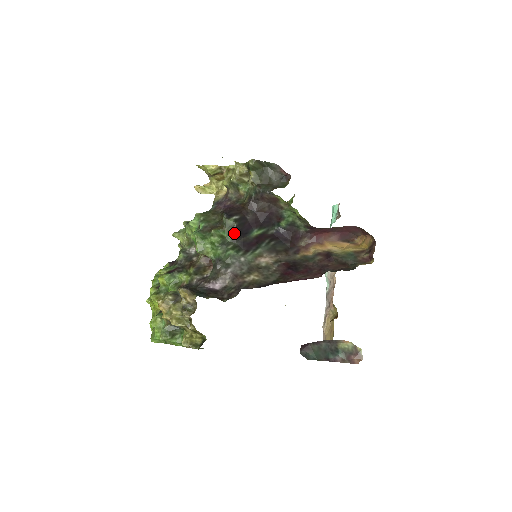
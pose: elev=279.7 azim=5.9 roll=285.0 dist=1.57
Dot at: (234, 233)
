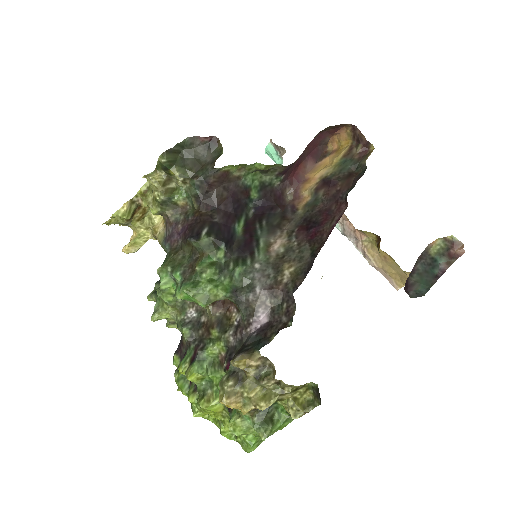
Dot at: (220, 248)
